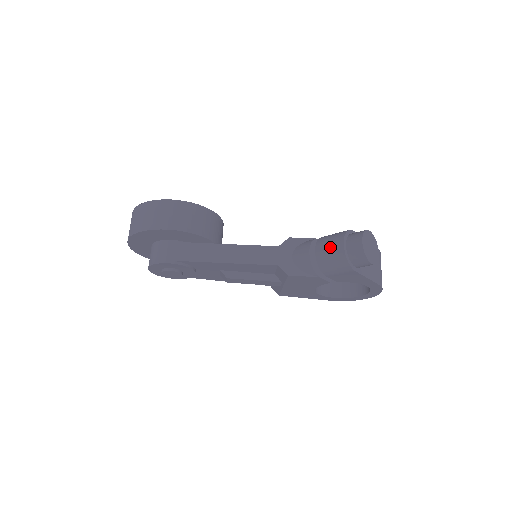
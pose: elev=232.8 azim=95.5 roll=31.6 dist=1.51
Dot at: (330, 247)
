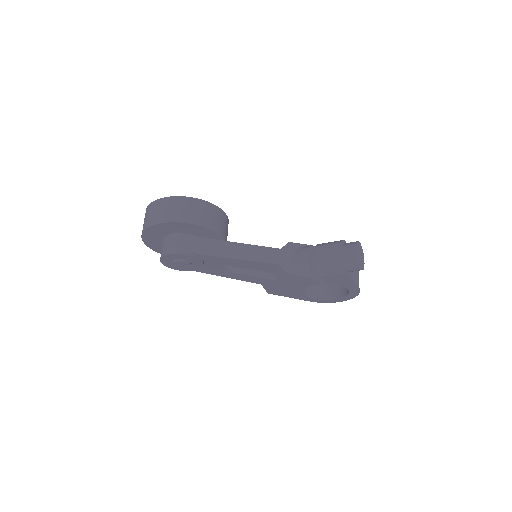
Dot at: (328, 252)
